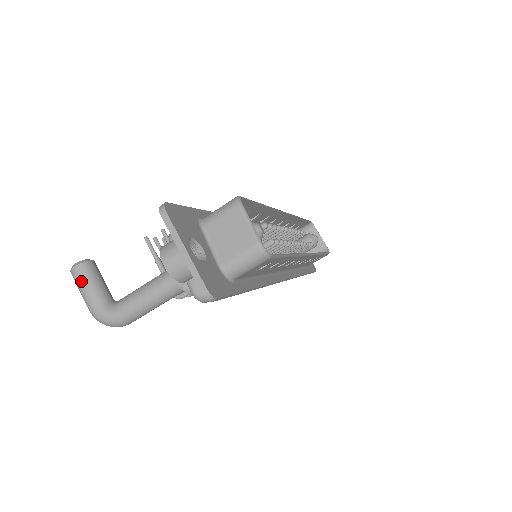
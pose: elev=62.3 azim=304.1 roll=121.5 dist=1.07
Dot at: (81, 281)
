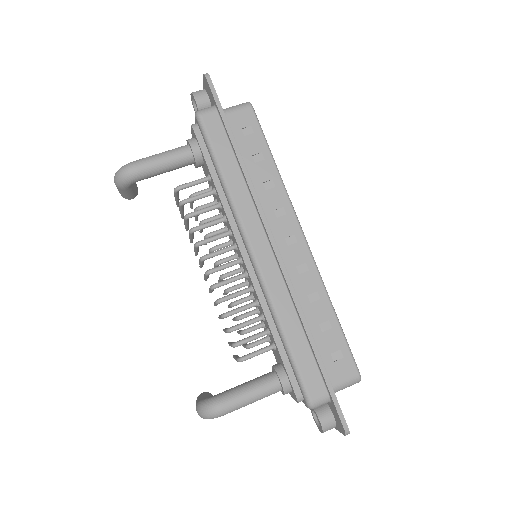
Dot at: occluded
